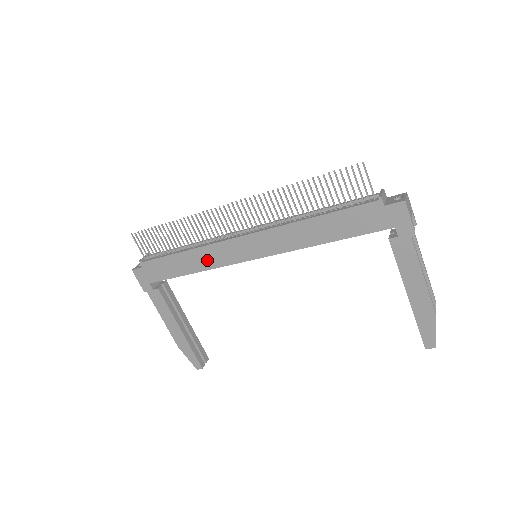
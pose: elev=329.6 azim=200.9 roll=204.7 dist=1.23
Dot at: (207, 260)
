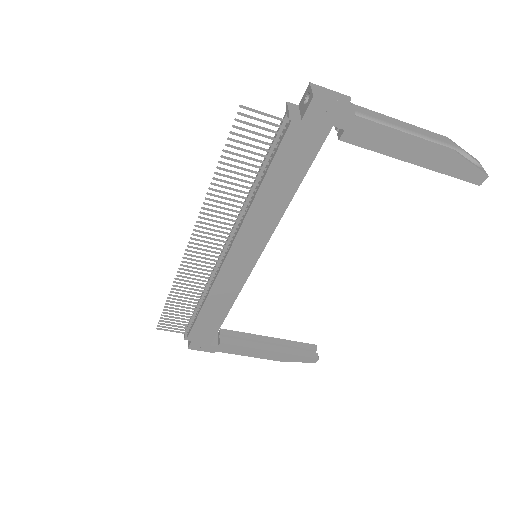
Dot at: (226, 295)
